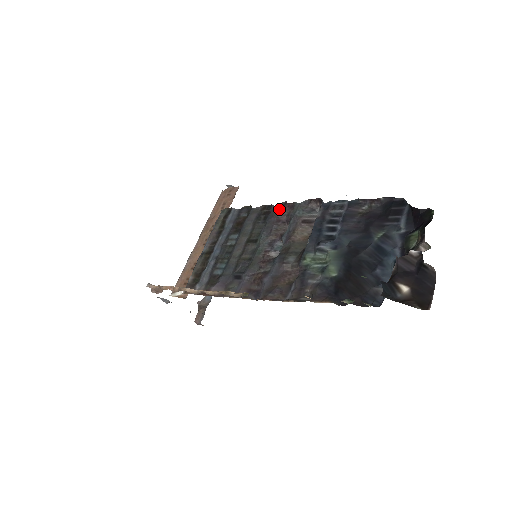
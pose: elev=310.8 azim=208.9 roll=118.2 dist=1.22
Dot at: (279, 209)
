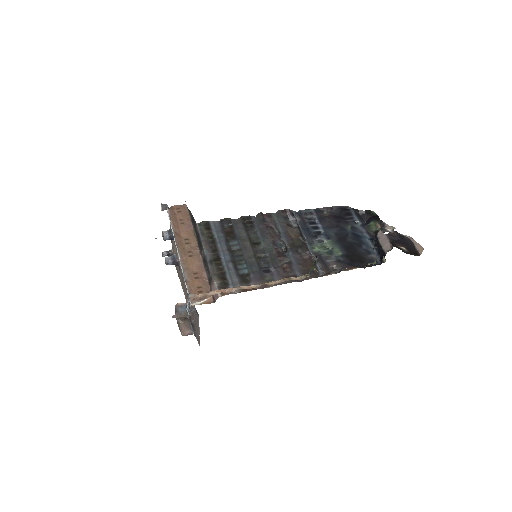
Dot at: (261, 218)
